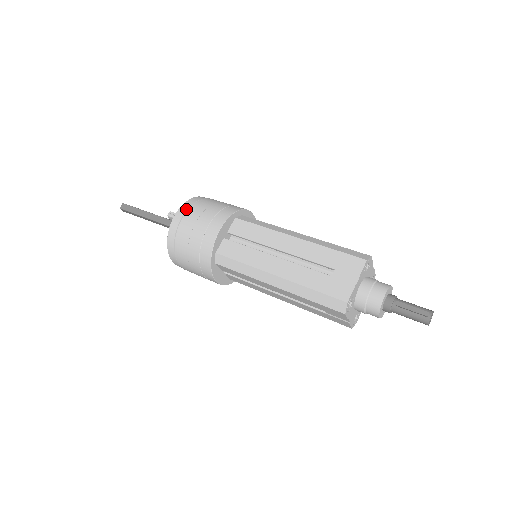
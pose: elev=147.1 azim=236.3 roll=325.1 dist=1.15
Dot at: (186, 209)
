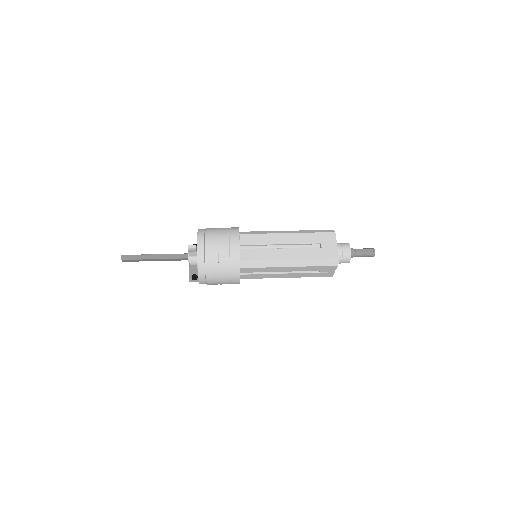
Dot at: (203, 239)
